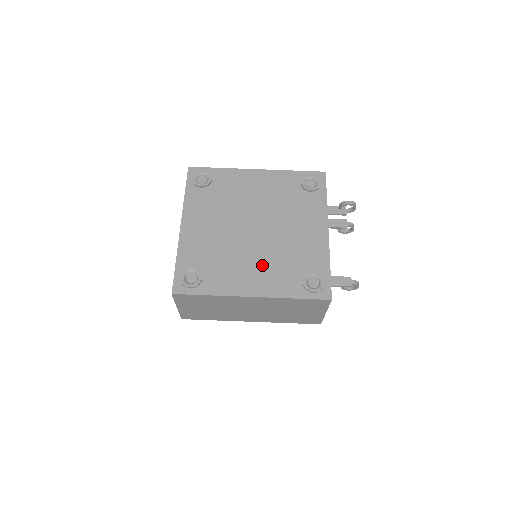
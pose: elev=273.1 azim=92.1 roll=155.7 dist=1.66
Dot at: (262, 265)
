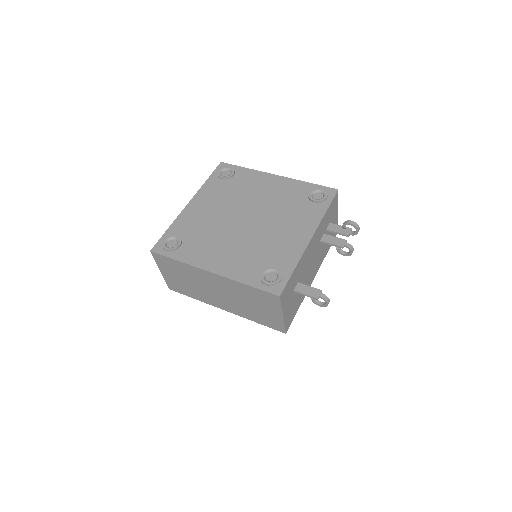
Dot at: (235, 250)
